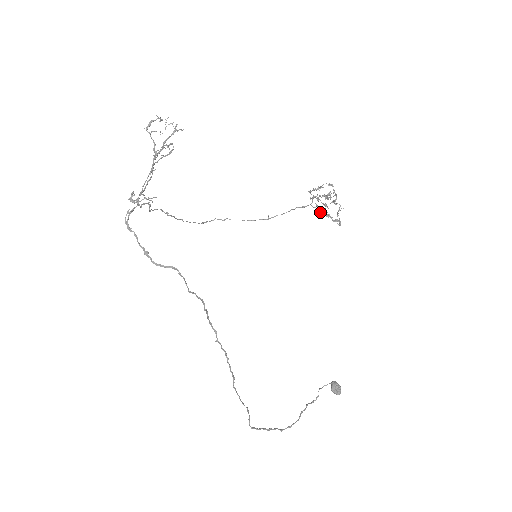
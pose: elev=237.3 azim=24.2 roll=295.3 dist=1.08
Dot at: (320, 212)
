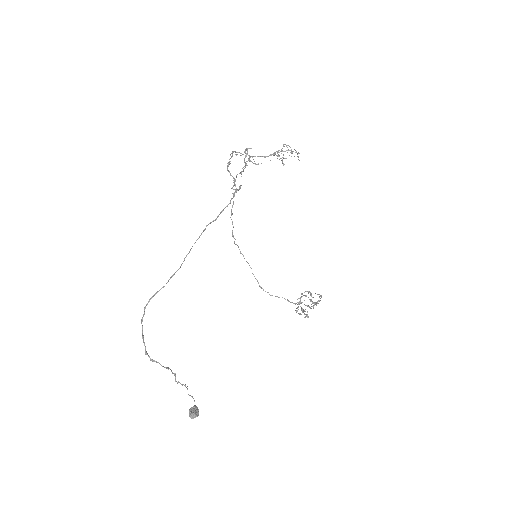
Dot at: (297, 310)
